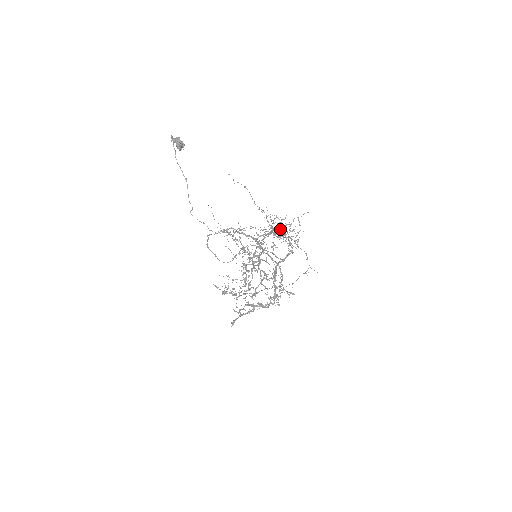
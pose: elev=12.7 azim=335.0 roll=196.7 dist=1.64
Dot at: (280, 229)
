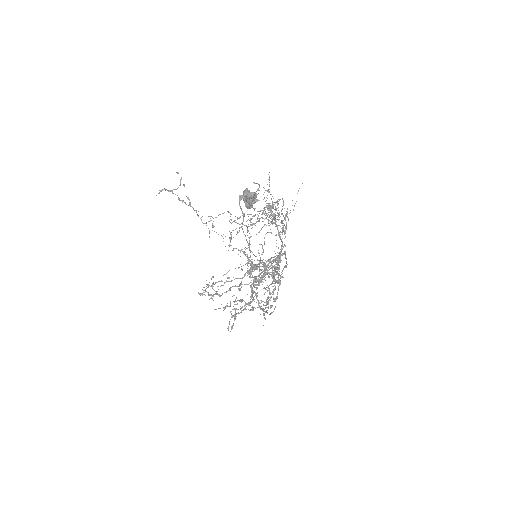
Dot at: (286, 222)
